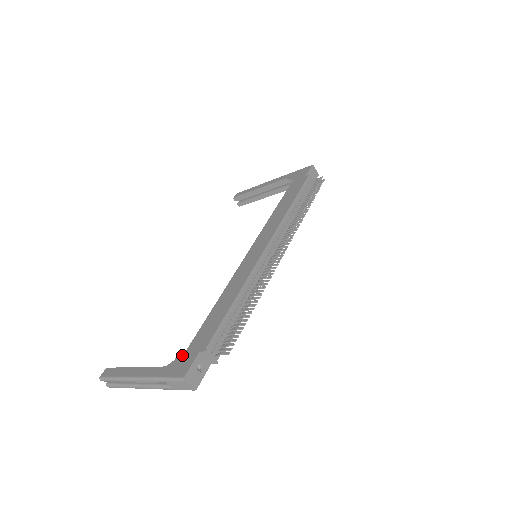
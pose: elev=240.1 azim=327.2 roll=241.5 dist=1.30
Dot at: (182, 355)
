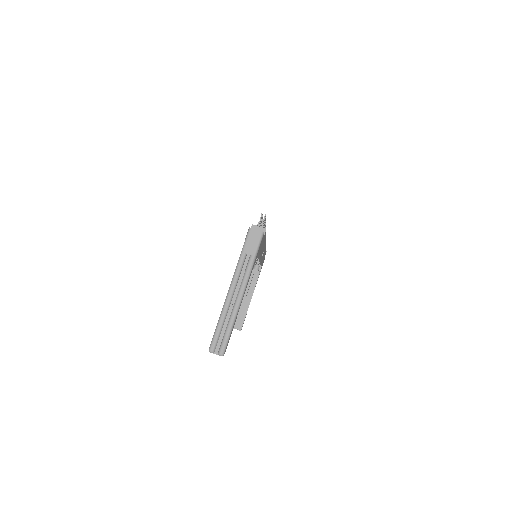
Dot at: occluded
